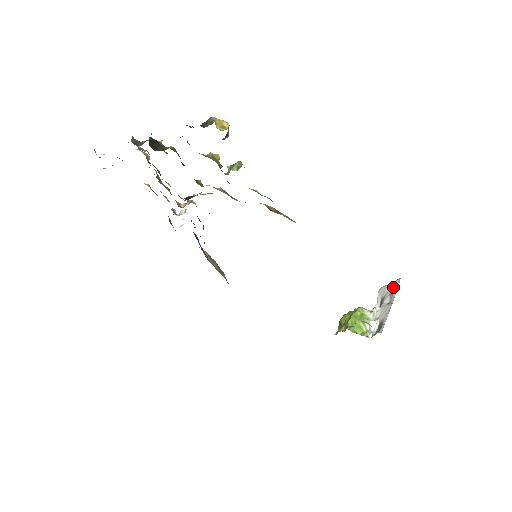
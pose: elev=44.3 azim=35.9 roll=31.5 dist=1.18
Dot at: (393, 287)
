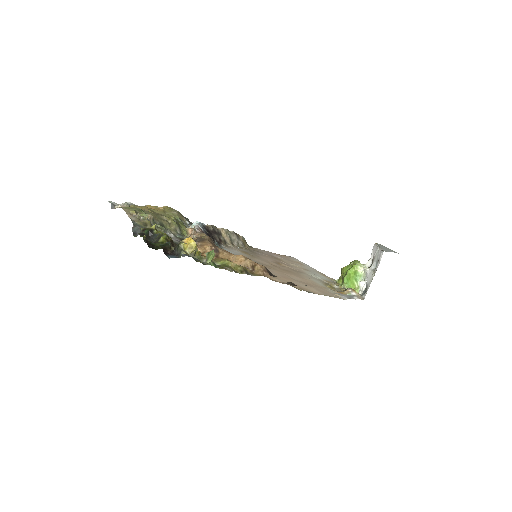
Dot at: (379, 255)
